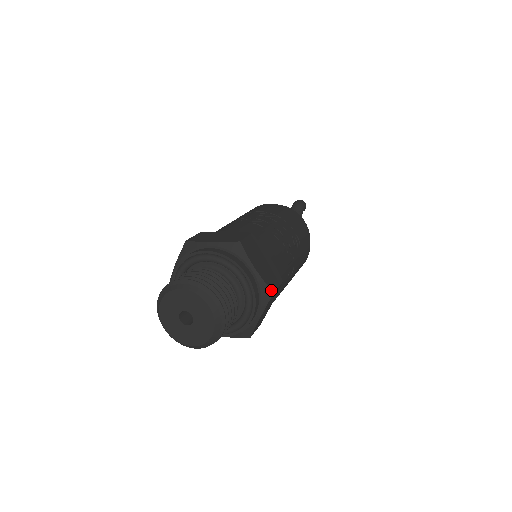
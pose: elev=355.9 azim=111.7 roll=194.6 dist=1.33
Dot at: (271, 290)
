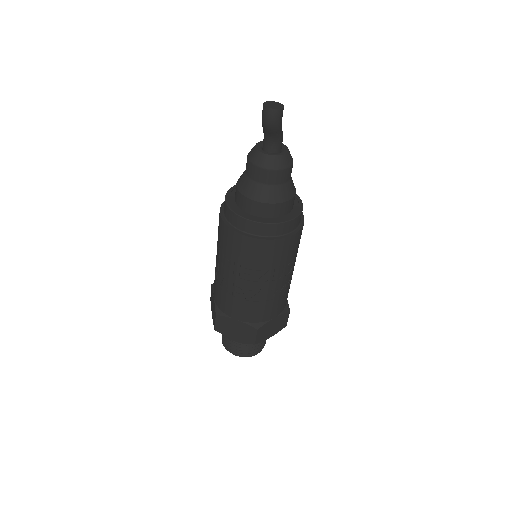
Dot at: (284, 327)
